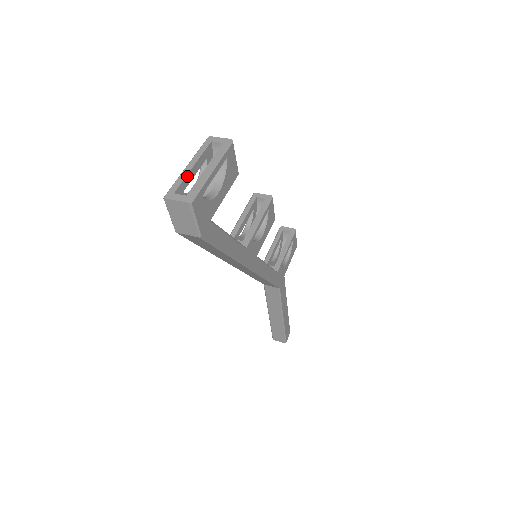
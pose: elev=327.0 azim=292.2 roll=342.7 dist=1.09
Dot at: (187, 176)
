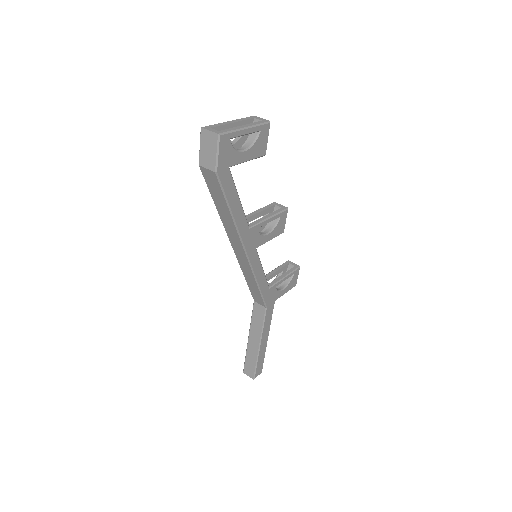
Dot at: (225, 125)
